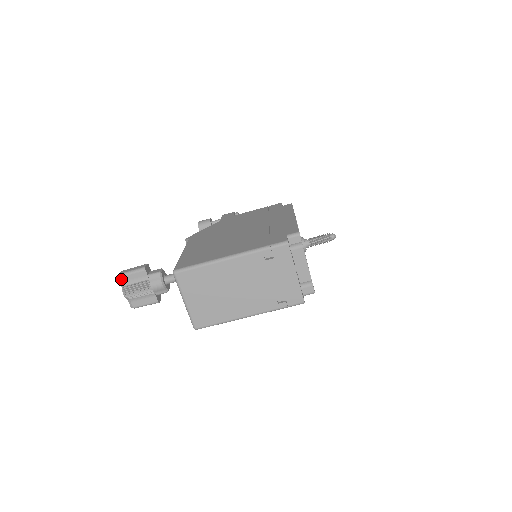
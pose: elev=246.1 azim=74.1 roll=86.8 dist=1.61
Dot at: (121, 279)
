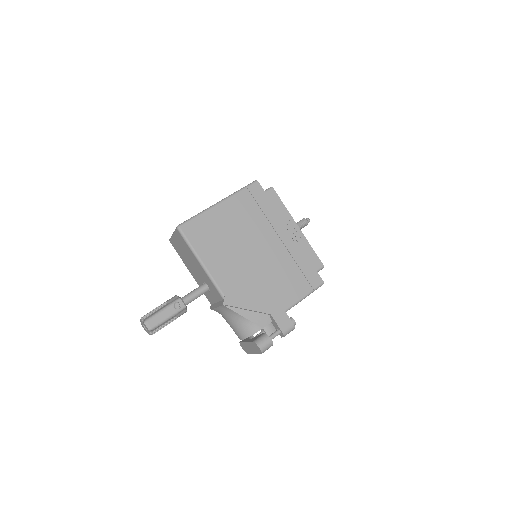
Dot at: occluded
